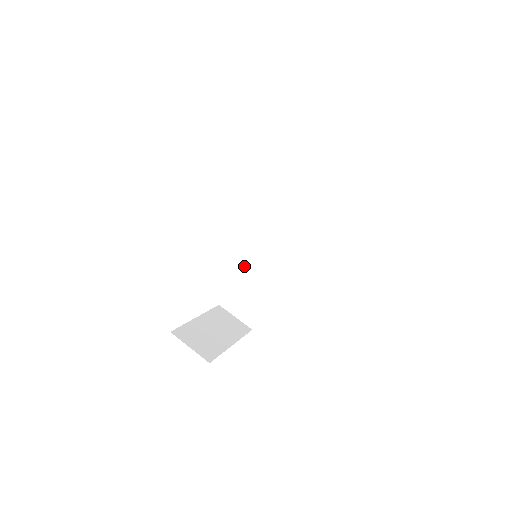
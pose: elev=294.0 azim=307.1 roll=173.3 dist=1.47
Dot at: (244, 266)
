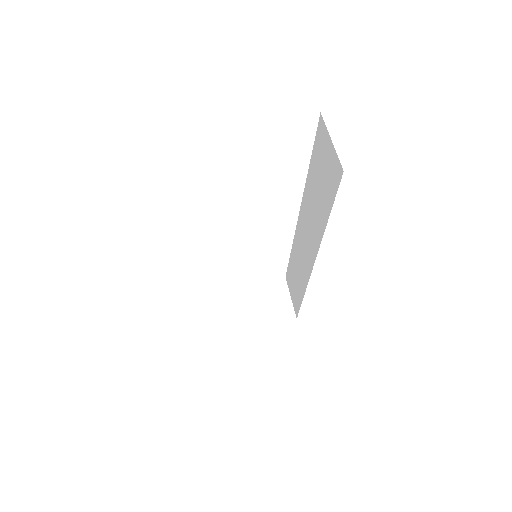
Dot at: (293, 253)
